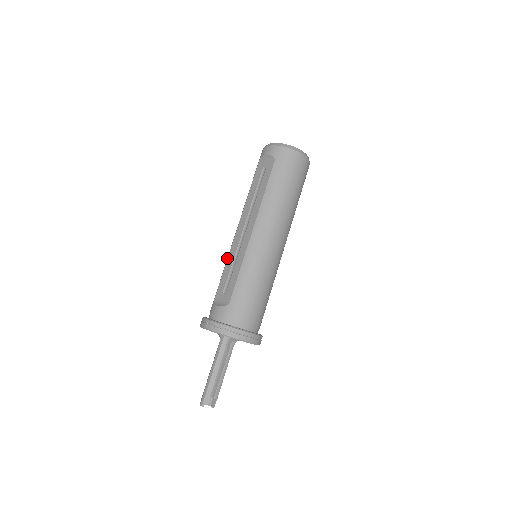
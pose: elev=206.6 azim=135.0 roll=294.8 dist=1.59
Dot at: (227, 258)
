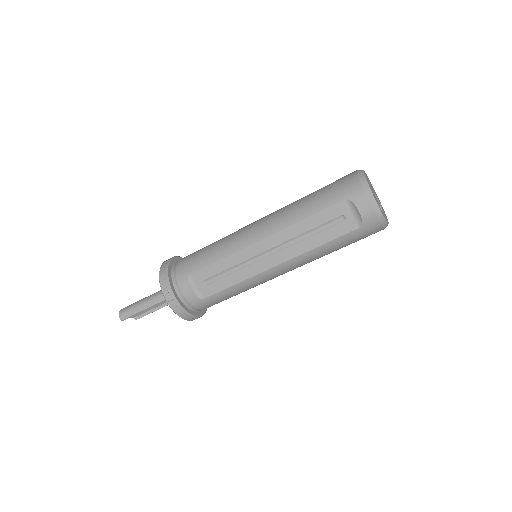
Dot at: (230, 255)
